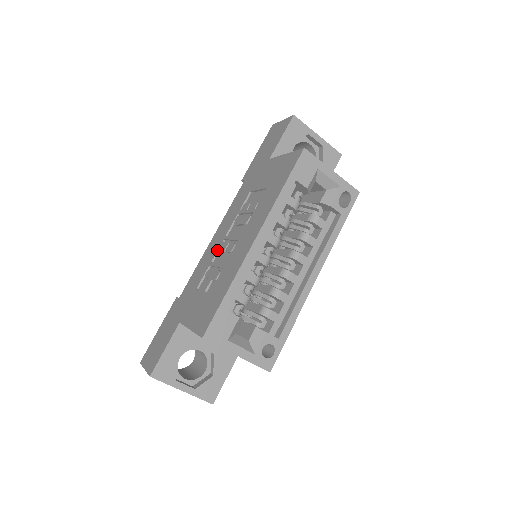
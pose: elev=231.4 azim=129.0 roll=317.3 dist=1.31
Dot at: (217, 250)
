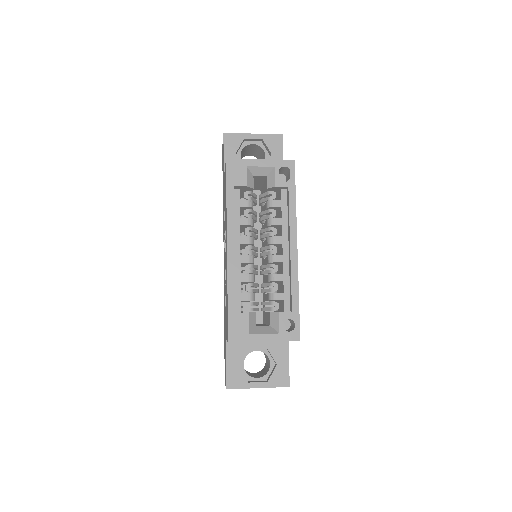
Dot at: occluded
